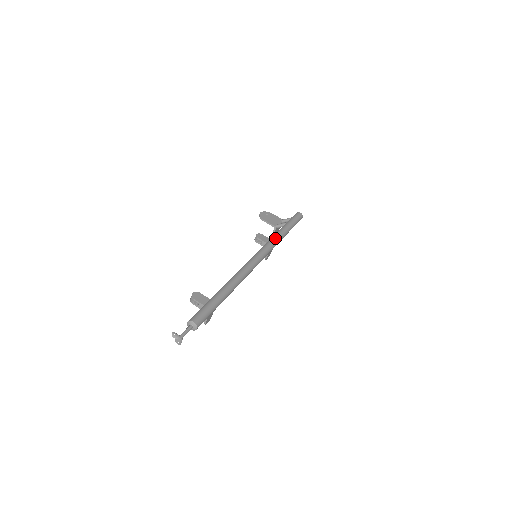
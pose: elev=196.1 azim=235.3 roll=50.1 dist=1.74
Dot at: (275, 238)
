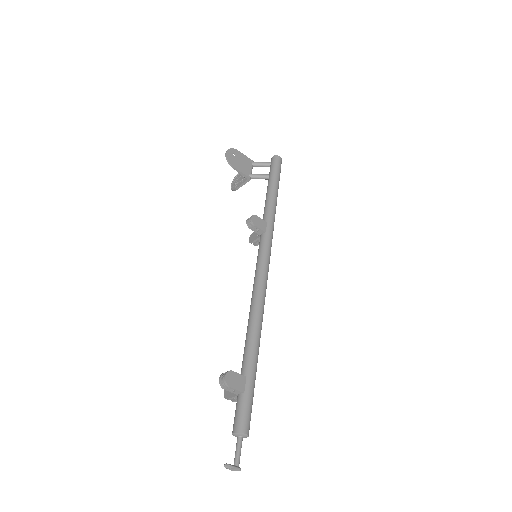
Dot at: (272, 220)
